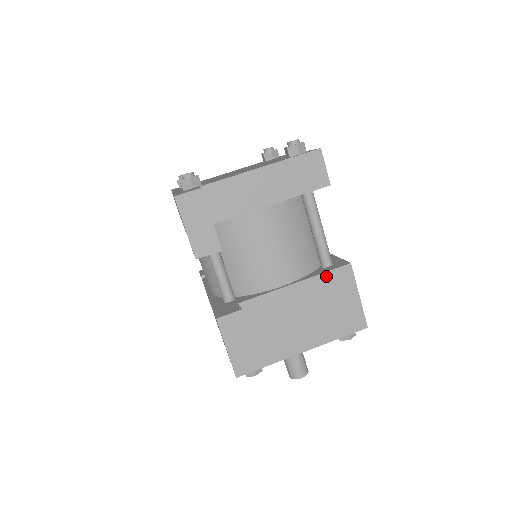
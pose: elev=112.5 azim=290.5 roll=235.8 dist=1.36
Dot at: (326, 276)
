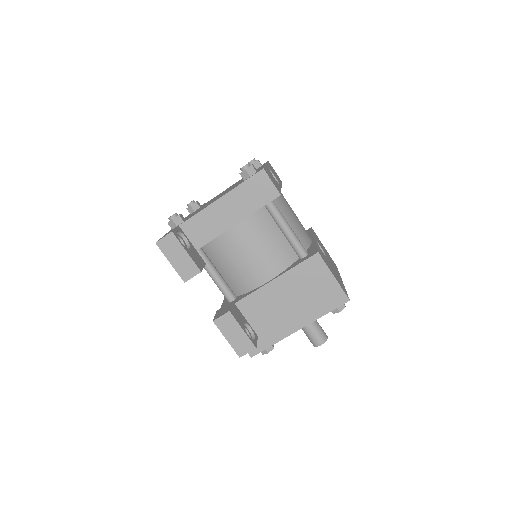
Dot at: (300, 267)
